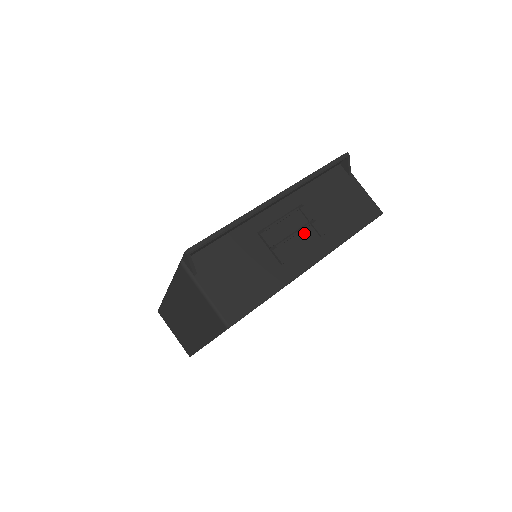
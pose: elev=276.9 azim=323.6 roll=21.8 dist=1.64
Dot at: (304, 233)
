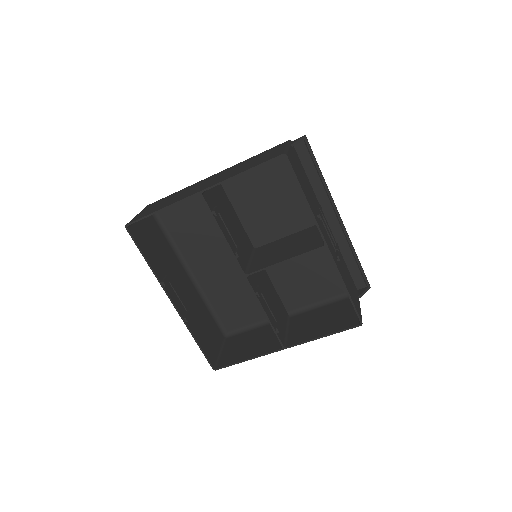
Dot at: (331, 243)
